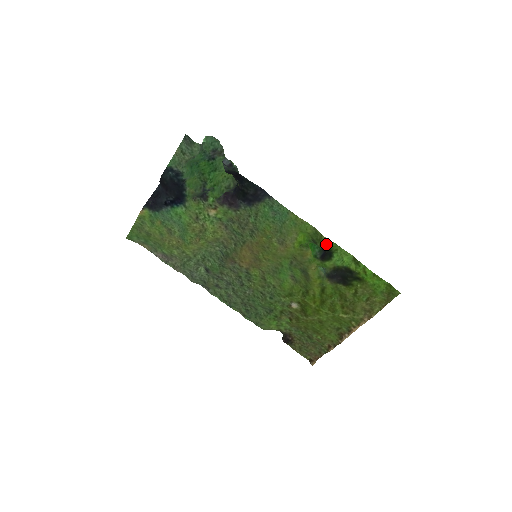
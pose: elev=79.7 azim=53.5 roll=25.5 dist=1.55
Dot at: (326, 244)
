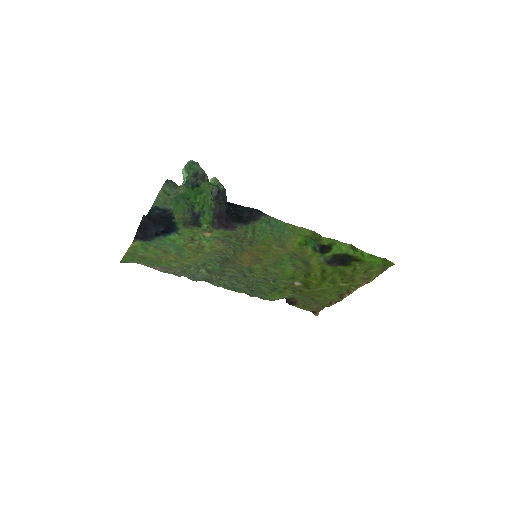
Dot at: (325, 242)
